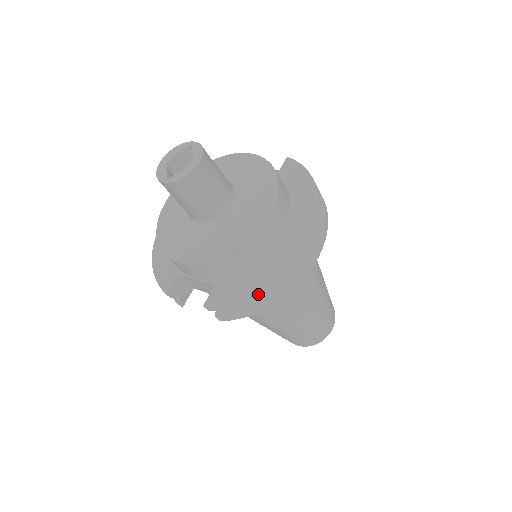
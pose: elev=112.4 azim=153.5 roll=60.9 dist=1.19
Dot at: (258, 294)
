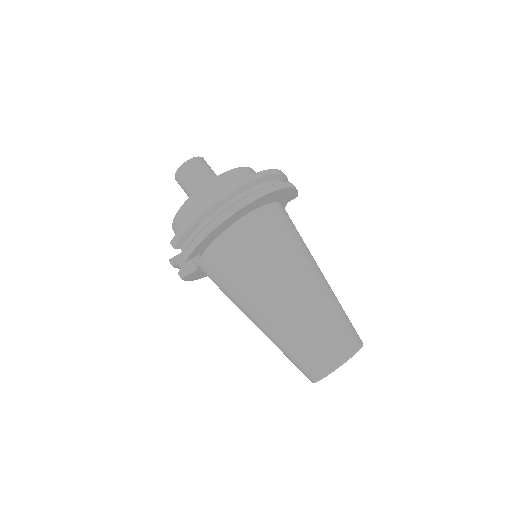
Dot at: (195, 218)
